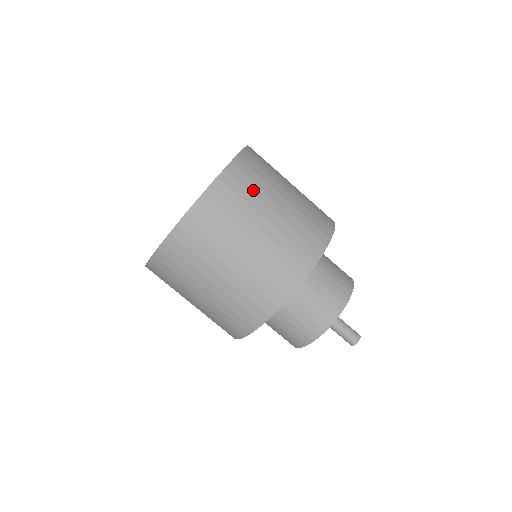
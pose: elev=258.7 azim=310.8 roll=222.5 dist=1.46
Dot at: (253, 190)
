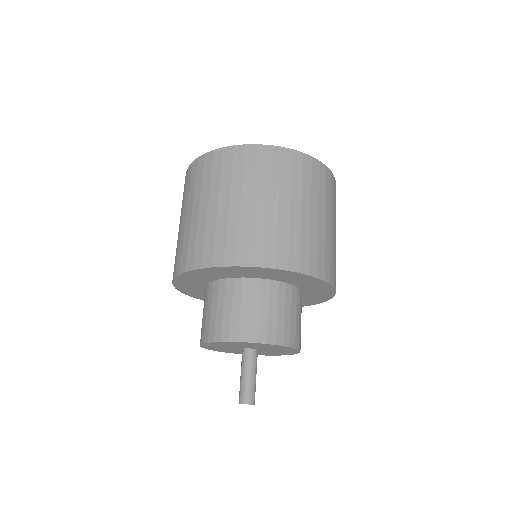
Dot at: (321, 191)
